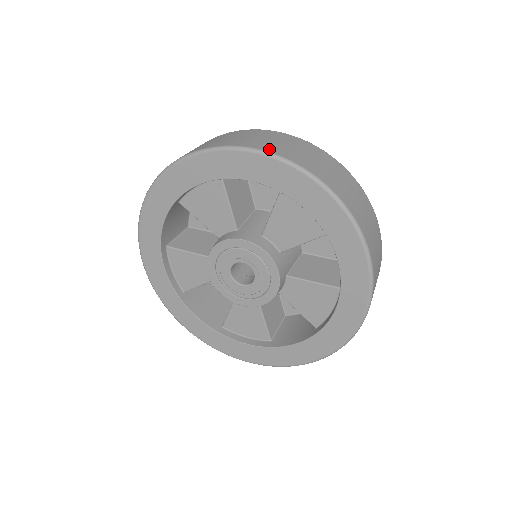
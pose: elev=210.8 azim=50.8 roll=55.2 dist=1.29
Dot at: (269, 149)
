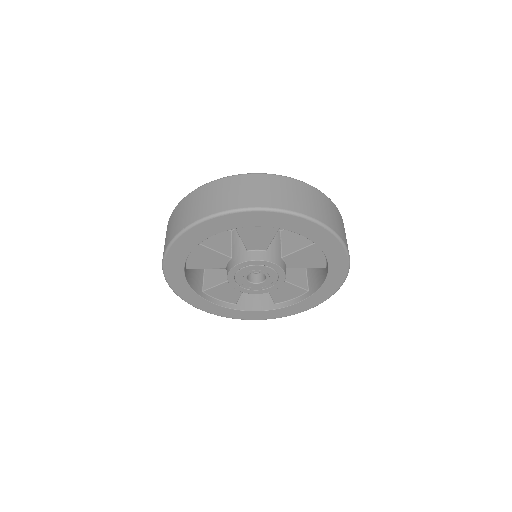
Dot at: (329, 224)
